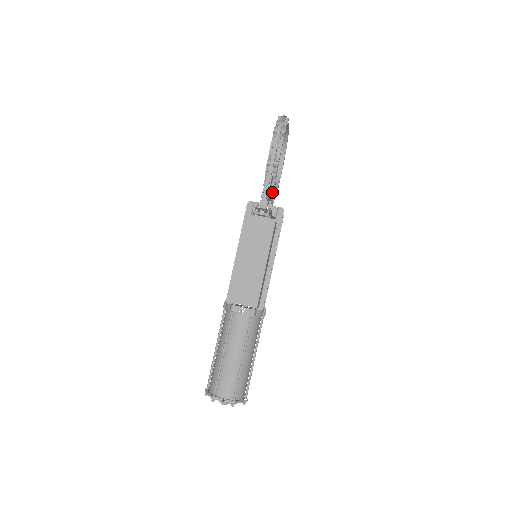
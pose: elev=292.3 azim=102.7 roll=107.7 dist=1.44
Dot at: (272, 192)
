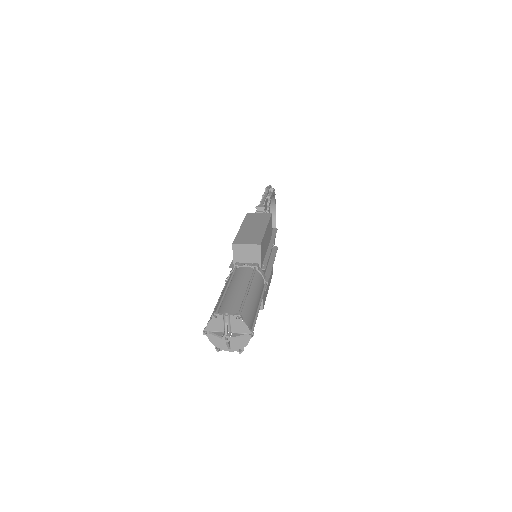
Dot at: occluded
